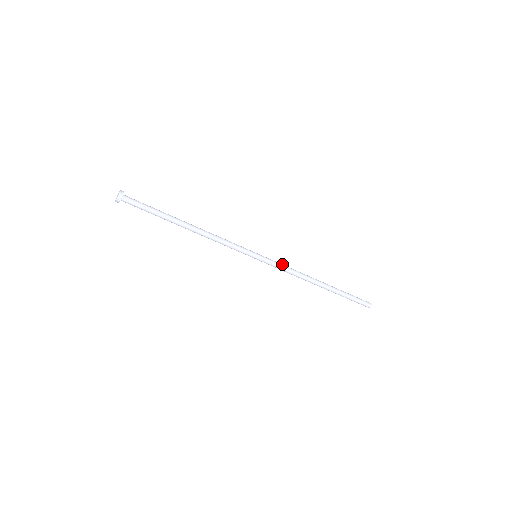
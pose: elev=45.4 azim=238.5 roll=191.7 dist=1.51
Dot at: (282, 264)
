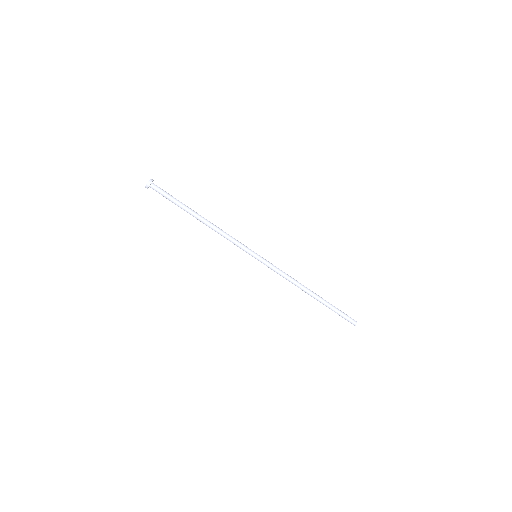
Dot at: (278, 268)
